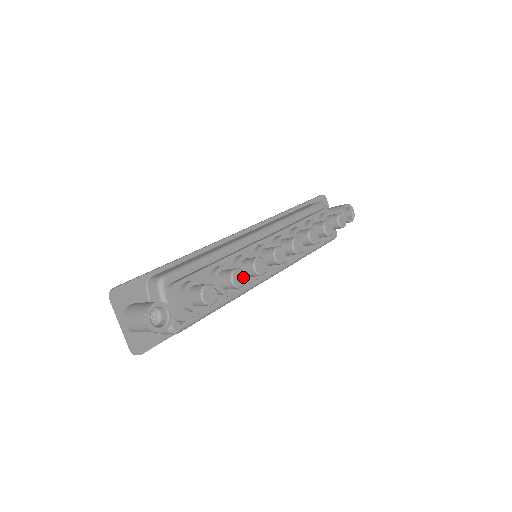
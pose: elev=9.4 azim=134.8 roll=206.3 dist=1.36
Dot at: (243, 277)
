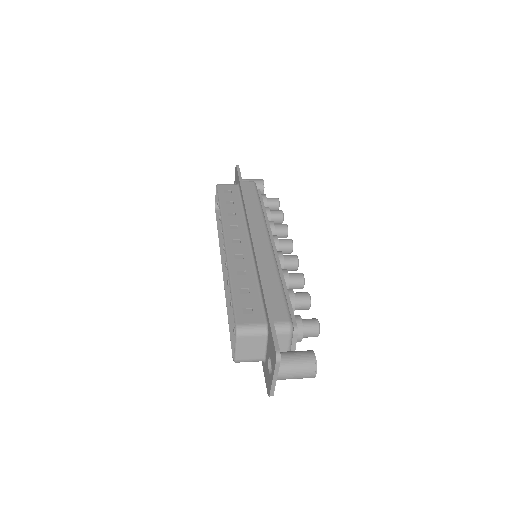
Dot at: occluded
